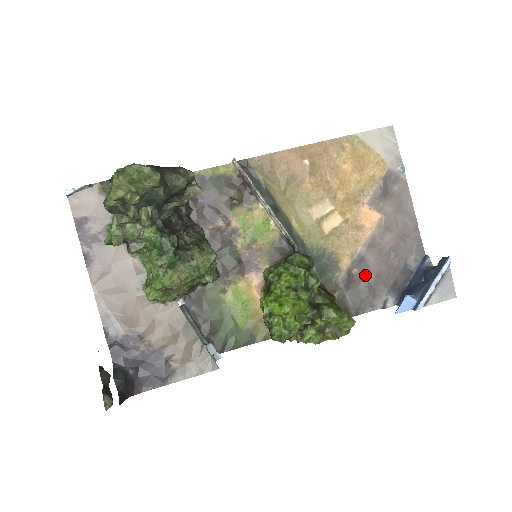
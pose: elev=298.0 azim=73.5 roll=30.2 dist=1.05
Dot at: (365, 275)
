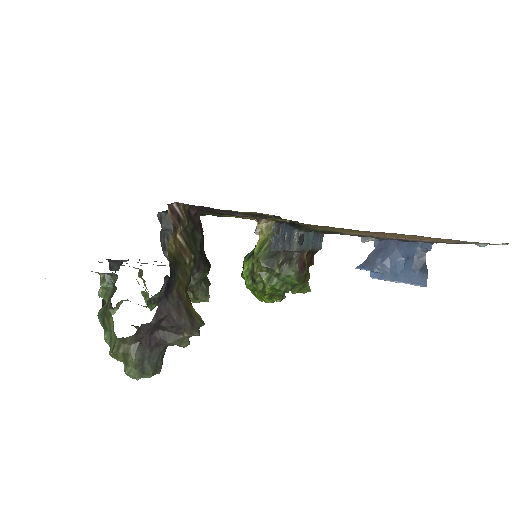
Dot at: occluded
